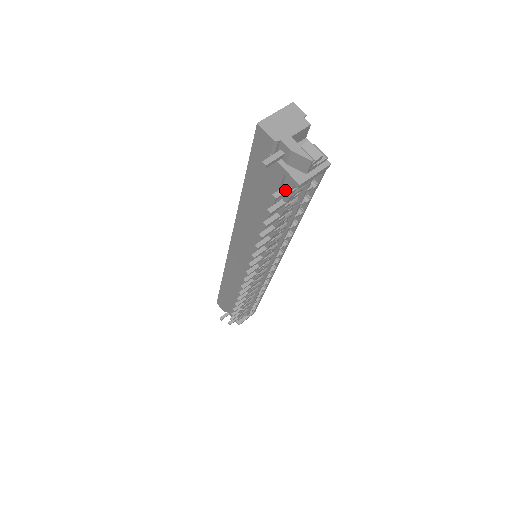
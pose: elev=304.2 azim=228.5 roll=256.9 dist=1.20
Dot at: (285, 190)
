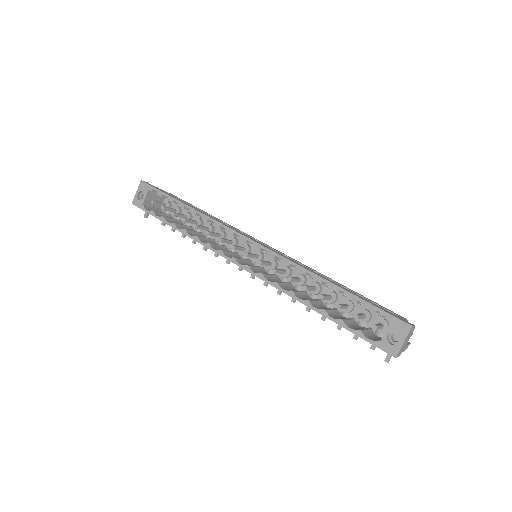
Dot at: occluded
